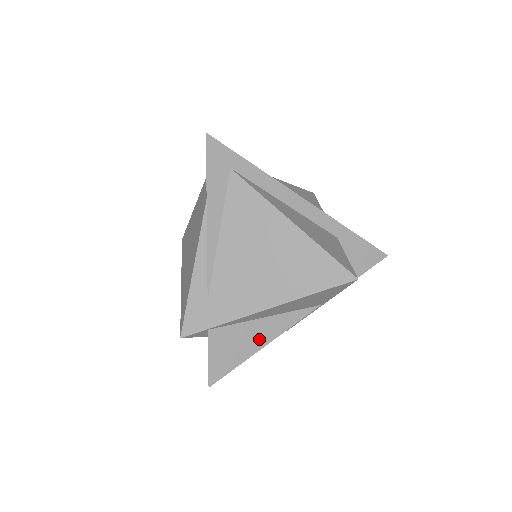
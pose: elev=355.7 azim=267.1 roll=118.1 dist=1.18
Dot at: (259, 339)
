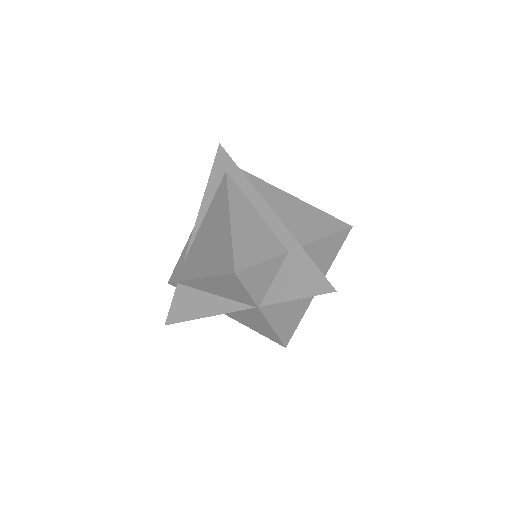
Dot at: (204, 309)
